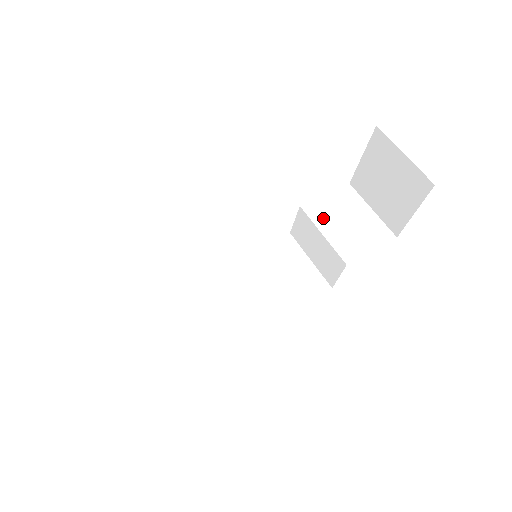
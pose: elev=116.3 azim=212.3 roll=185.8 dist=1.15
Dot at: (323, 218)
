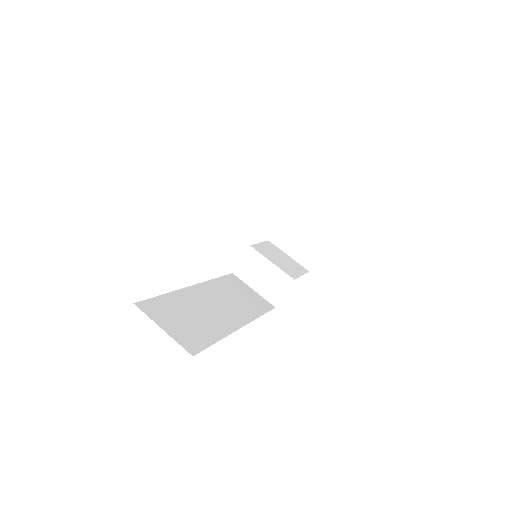
Dot at: (266, 254)
